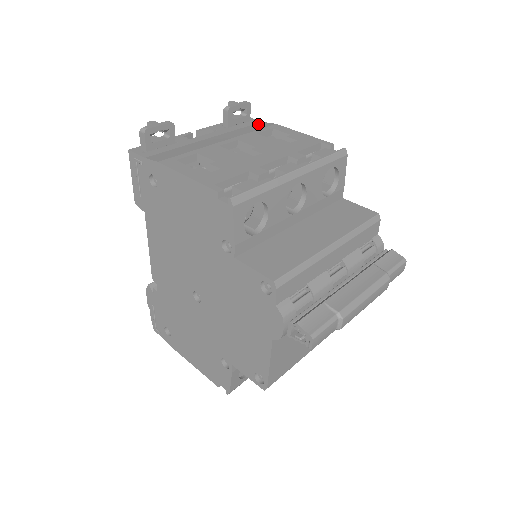
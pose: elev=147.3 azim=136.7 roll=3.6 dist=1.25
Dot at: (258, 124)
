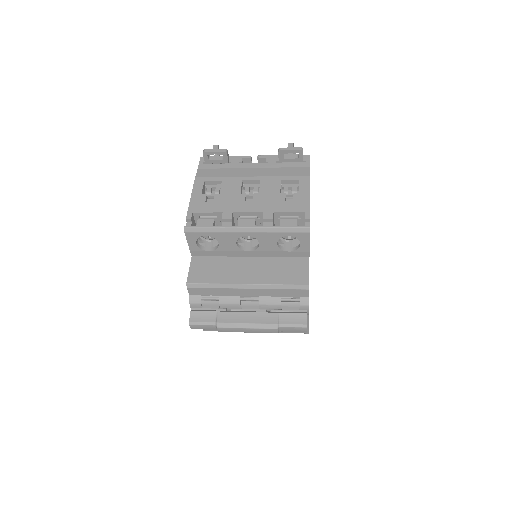
Dot at: (301, 169)
